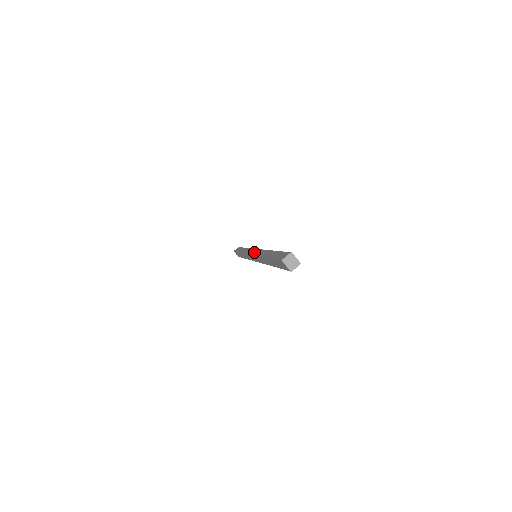
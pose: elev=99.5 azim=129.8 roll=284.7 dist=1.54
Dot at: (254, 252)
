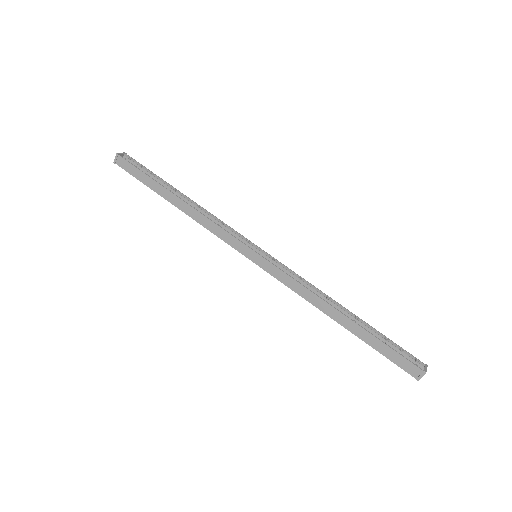
Dot at: (264, 266)
